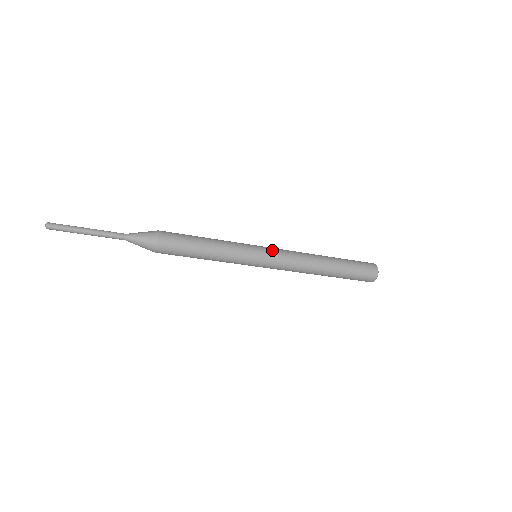
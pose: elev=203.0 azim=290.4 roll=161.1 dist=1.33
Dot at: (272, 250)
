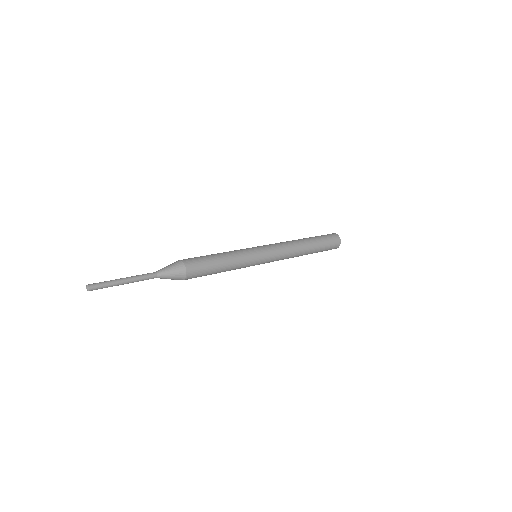
Dot at: (271, 257)
